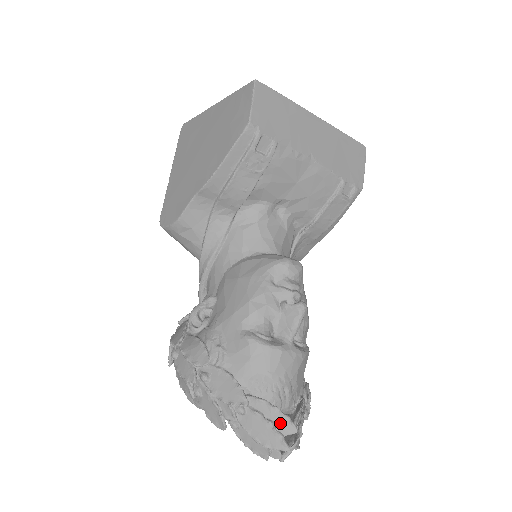
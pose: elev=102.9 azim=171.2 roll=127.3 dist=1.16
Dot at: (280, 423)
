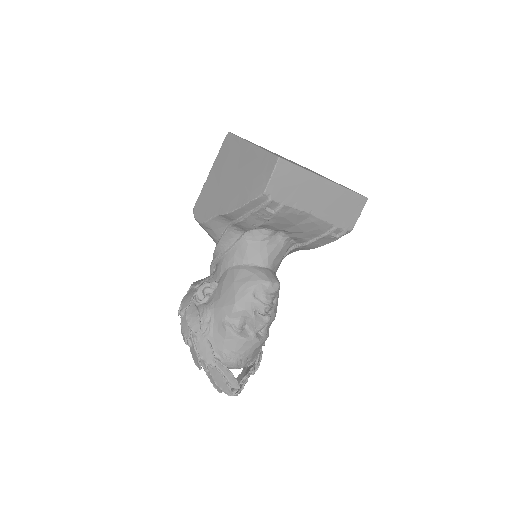
Dot at: (231, 381)
